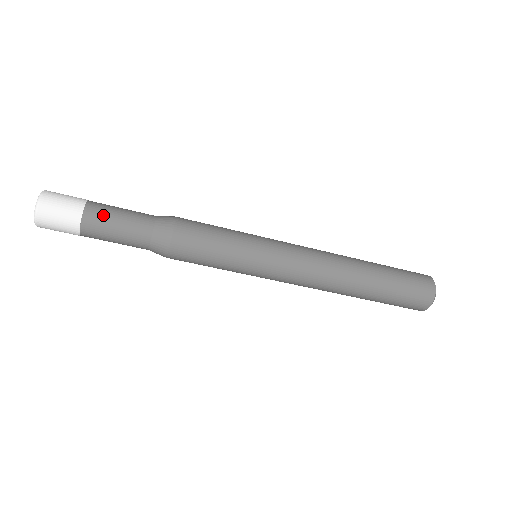
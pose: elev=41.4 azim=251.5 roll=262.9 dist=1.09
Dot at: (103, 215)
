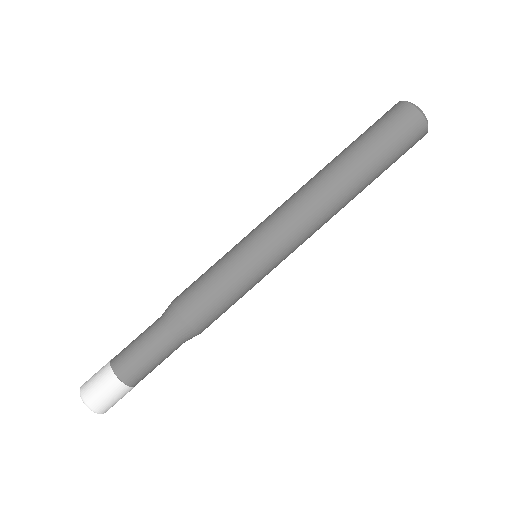
Dot at: (125, 355)
